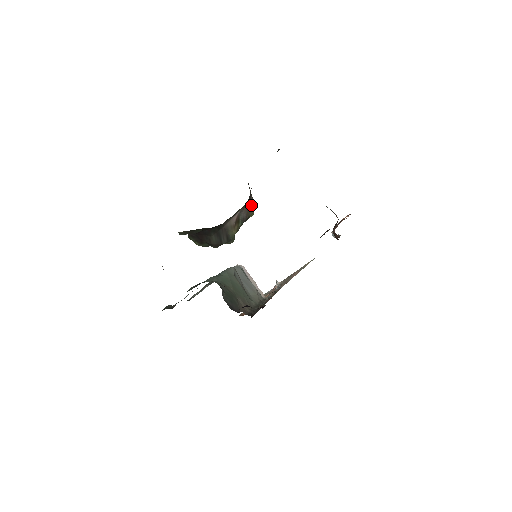
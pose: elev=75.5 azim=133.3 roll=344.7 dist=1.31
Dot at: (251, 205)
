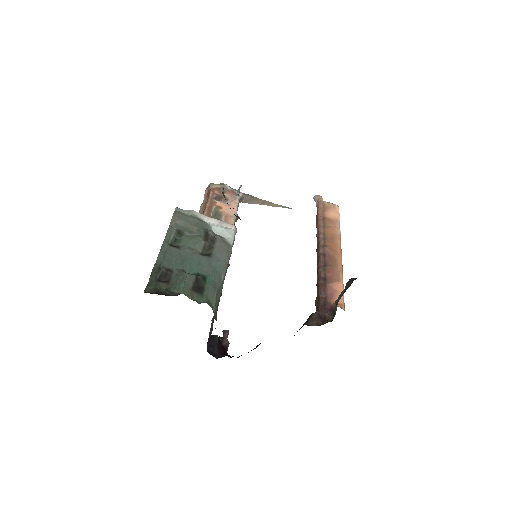
Dot at: occluded
